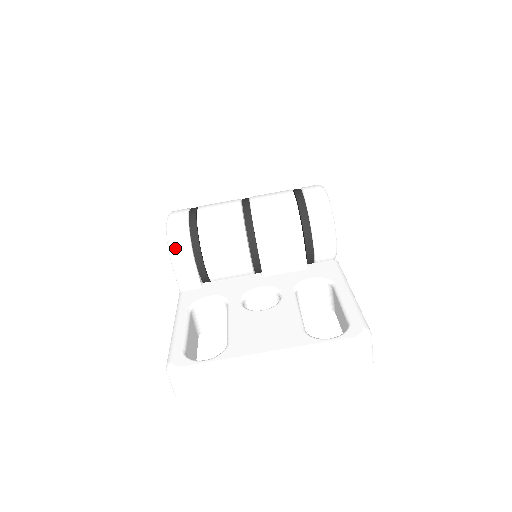
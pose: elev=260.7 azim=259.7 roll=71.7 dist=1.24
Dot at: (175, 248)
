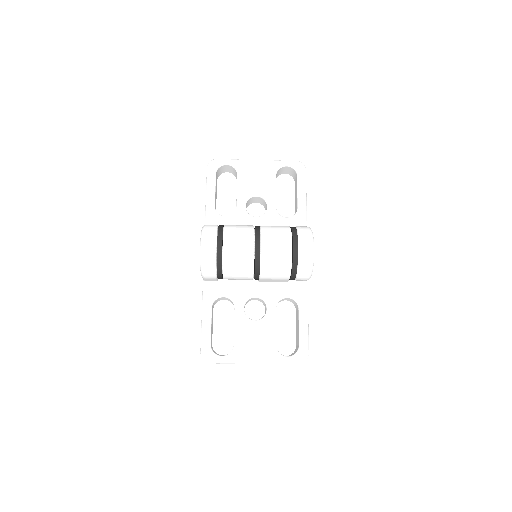
Dot at: (206, 273)
